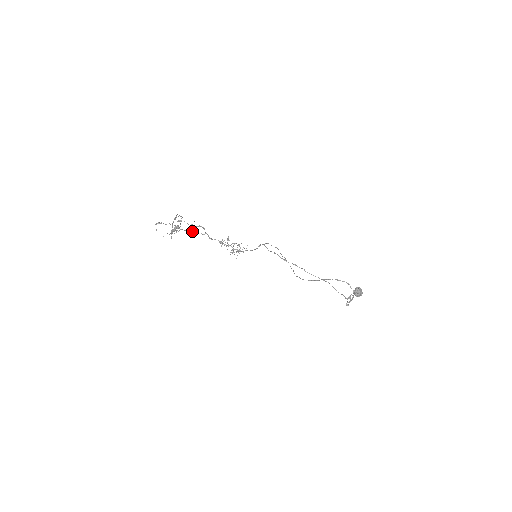
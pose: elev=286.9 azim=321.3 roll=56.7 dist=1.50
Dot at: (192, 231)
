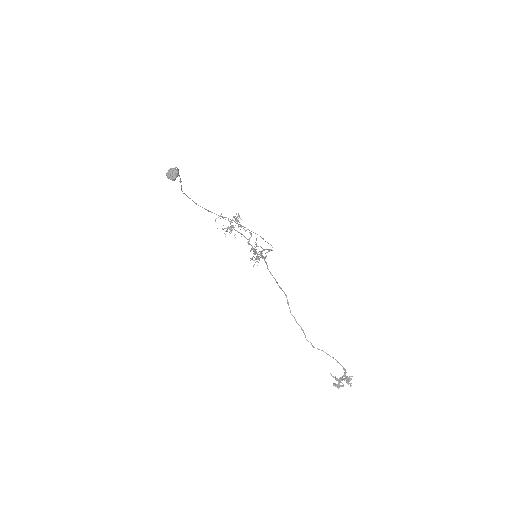
Dot at: (241, 234)
